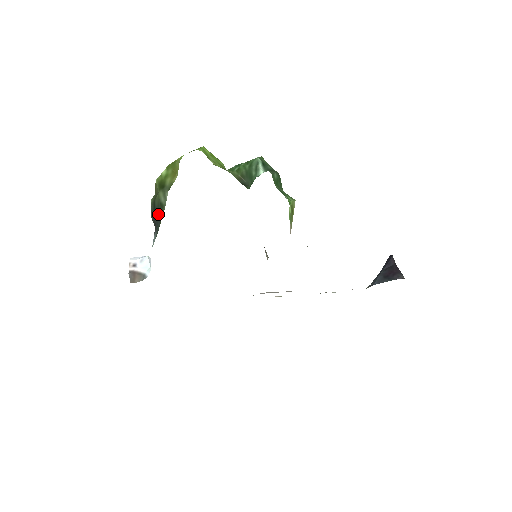
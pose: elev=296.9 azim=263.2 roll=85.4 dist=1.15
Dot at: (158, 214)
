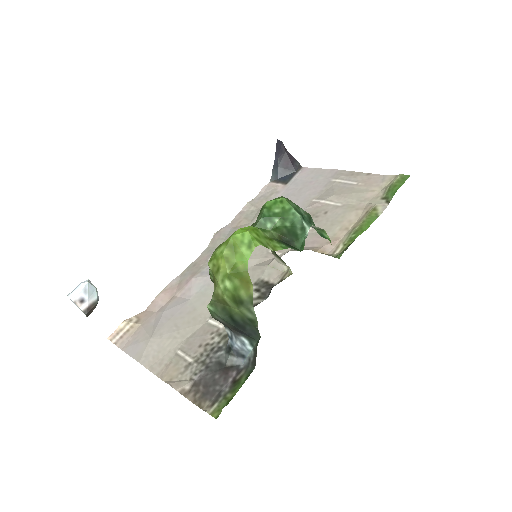
Dot at: (248, 327)
